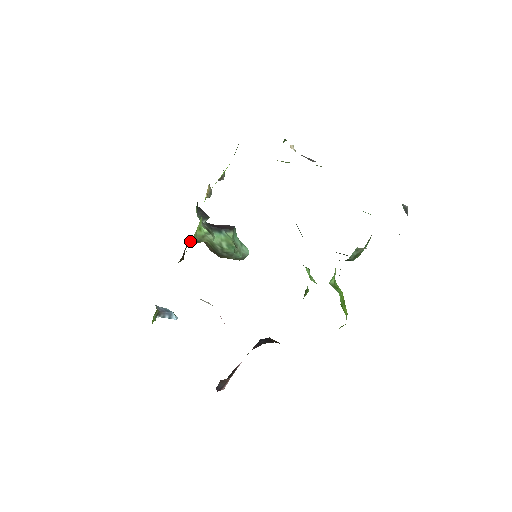
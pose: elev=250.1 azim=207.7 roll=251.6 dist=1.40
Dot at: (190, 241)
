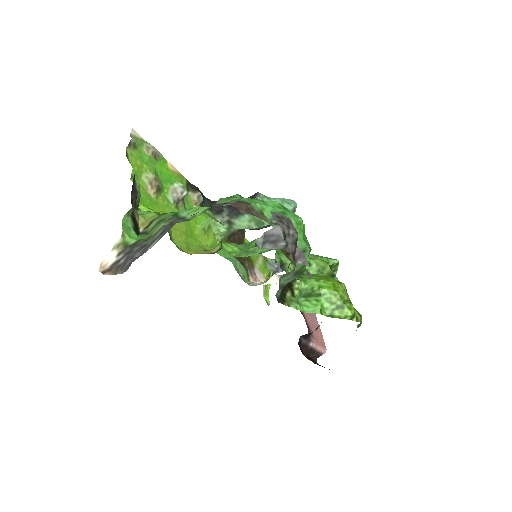
Dot at: (220, 244)
